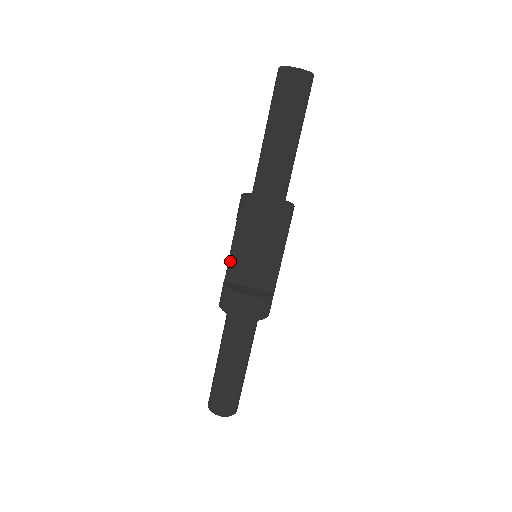
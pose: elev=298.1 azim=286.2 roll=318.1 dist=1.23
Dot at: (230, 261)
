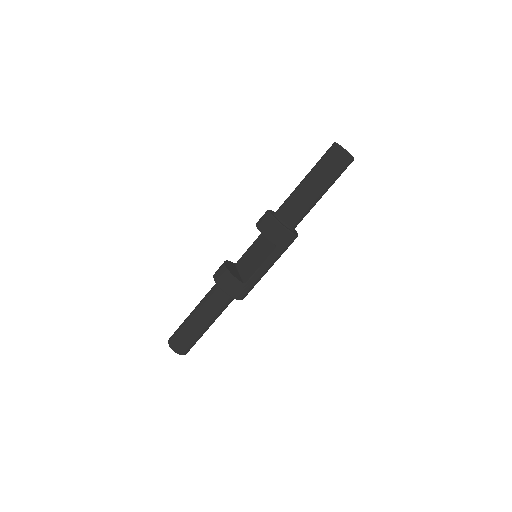
Dot at: (245, 253)
